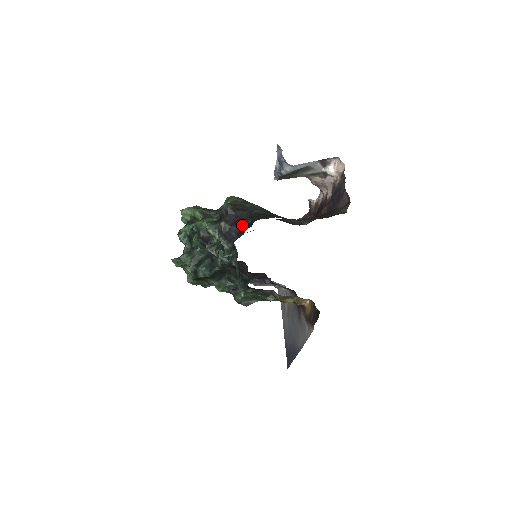
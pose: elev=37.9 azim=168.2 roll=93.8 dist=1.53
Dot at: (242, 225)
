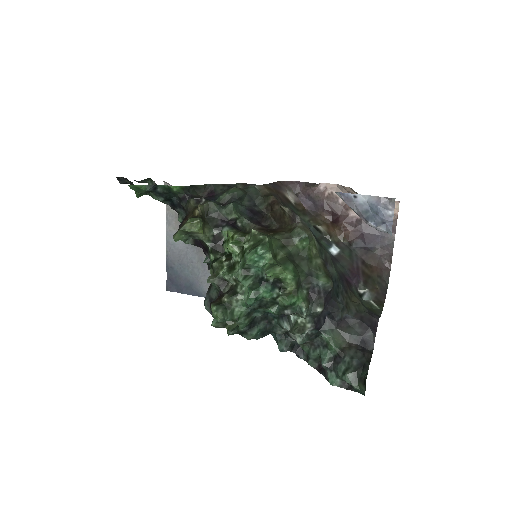
Dot at: (339, 318)
